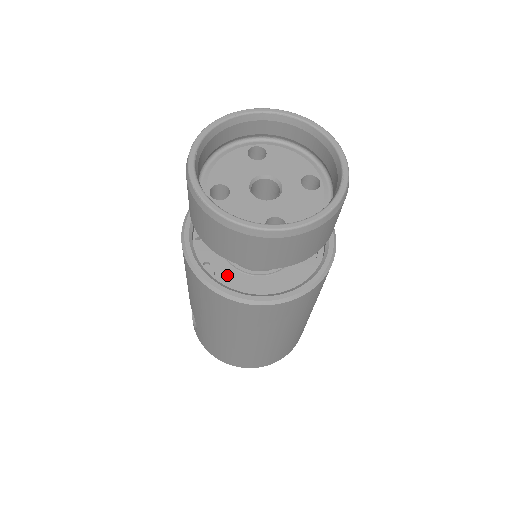
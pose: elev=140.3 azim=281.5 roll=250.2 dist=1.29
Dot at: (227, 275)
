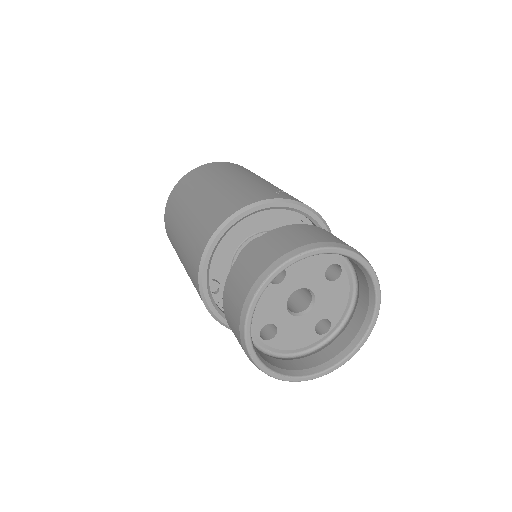
Dot at: occluded
